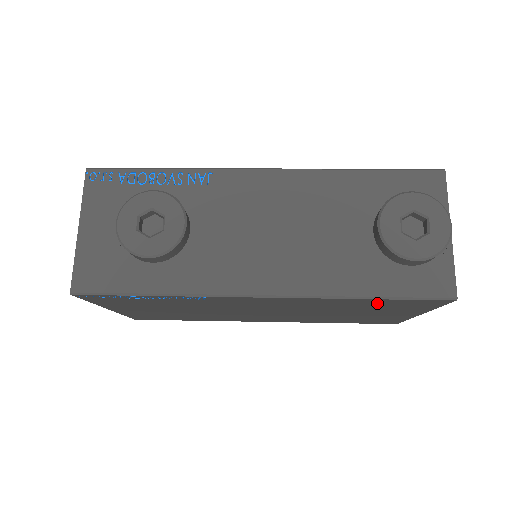
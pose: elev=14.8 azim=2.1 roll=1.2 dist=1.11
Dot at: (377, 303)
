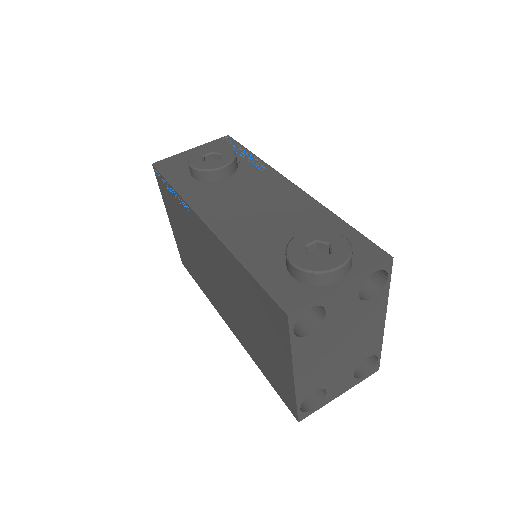
Dot at: (255, 292)
